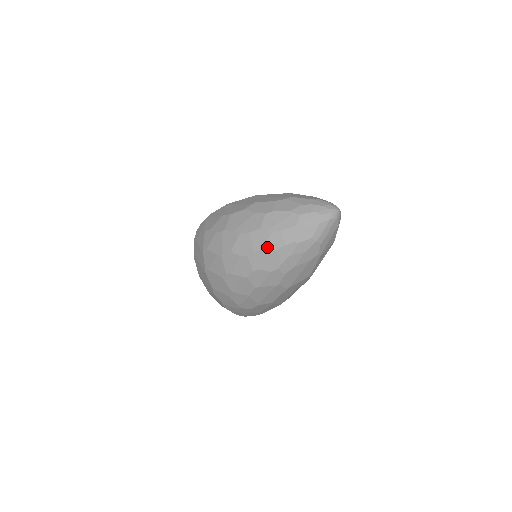
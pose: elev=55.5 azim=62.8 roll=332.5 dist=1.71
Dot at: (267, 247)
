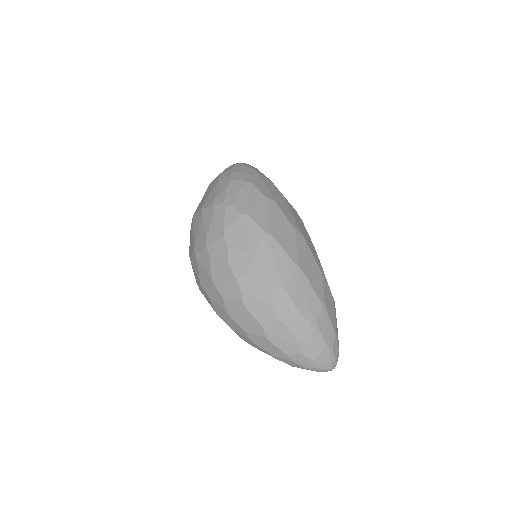
Dot at: (251, 336)
